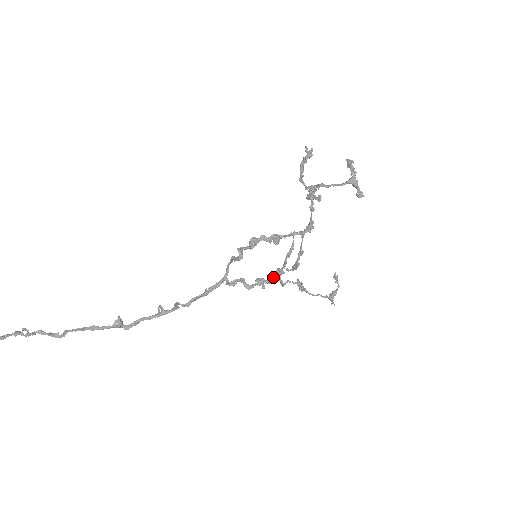
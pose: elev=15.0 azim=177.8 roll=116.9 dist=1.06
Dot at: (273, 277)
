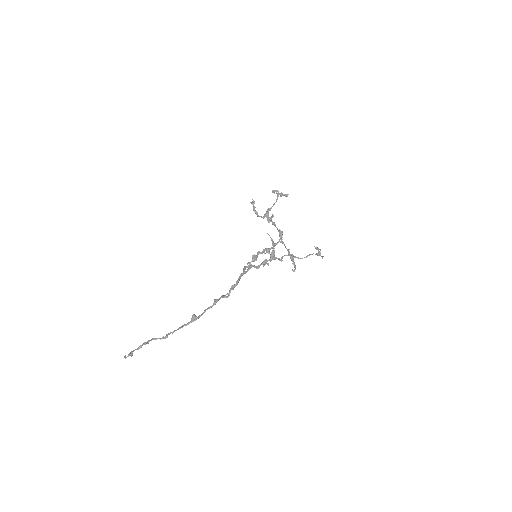
Dot at: (270, 257)
